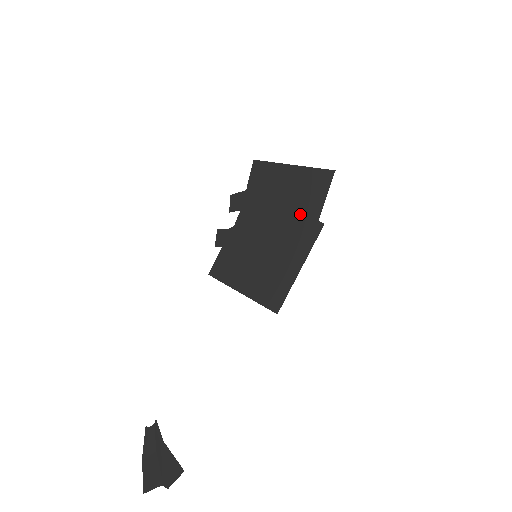
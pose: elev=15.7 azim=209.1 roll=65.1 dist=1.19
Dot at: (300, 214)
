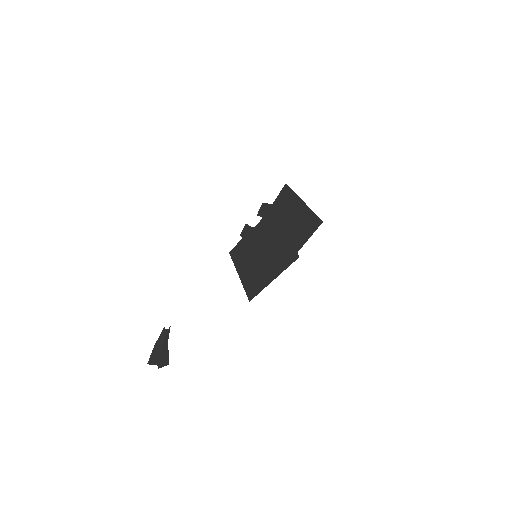
Dot at: (290, 241)
